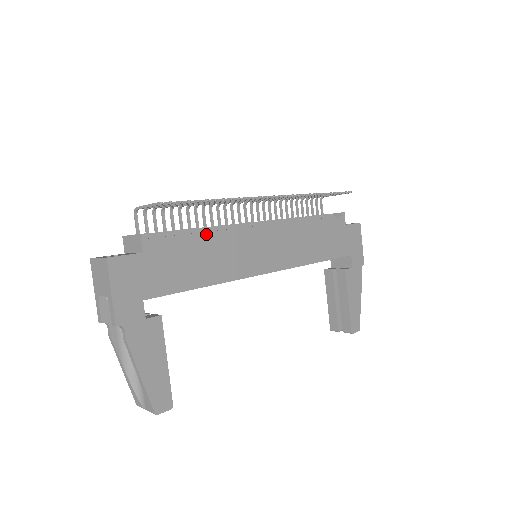
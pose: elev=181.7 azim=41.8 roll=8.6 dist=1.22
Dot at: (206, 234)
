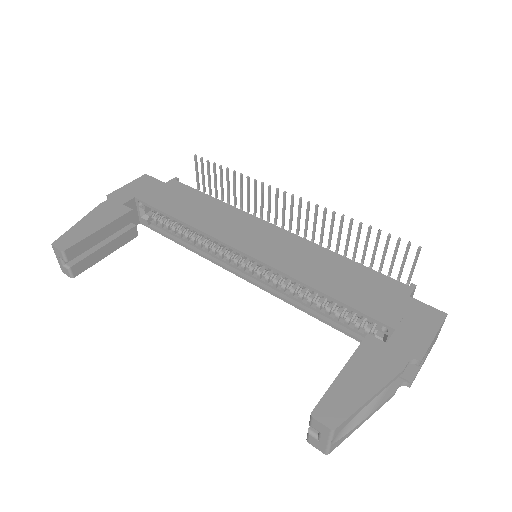
Dot at: (217, 200)
